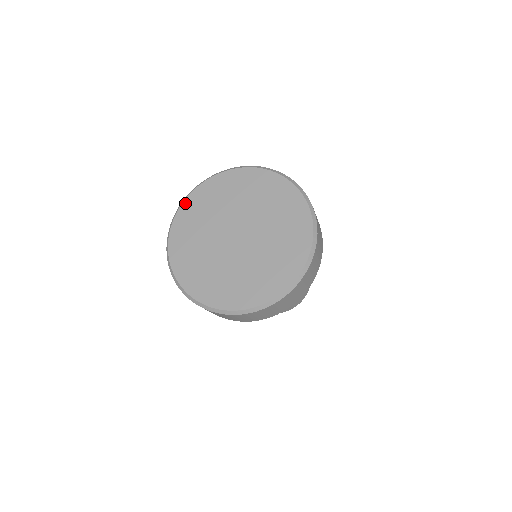
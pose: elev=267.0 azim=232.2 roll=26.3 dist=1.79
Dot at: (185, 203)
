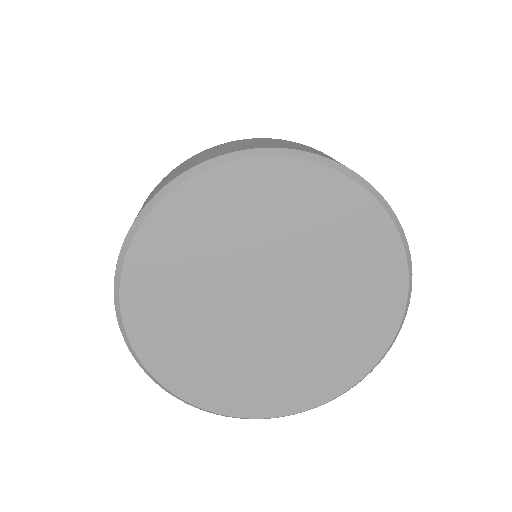
Dot at: (161, 210)
